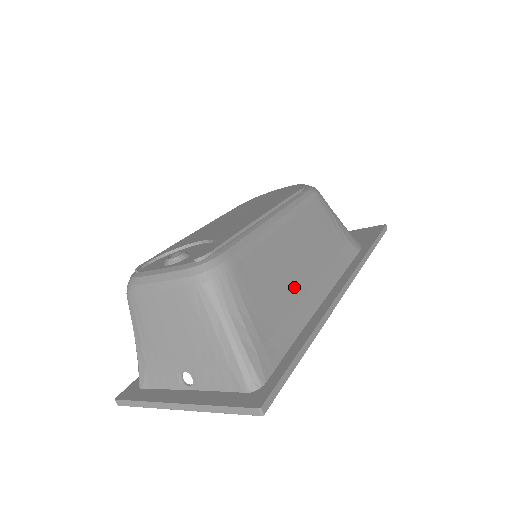
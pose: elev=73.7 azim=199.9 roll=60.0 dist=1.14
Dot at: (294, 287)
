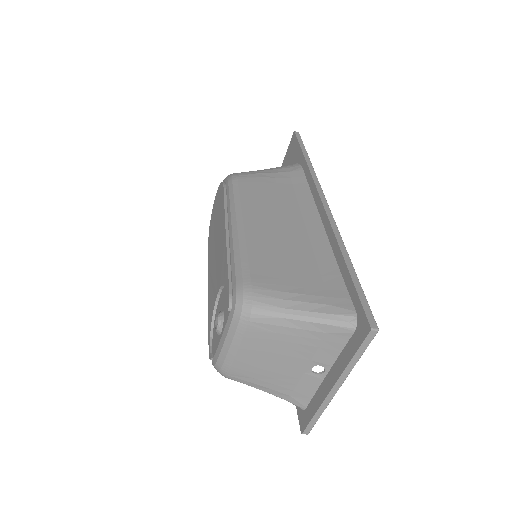
Dot at: (297, 243)
